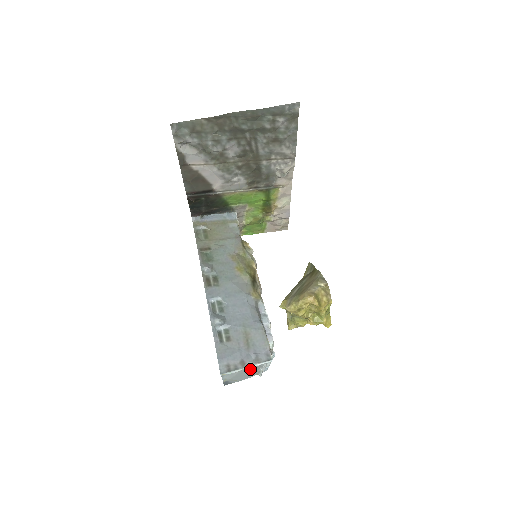
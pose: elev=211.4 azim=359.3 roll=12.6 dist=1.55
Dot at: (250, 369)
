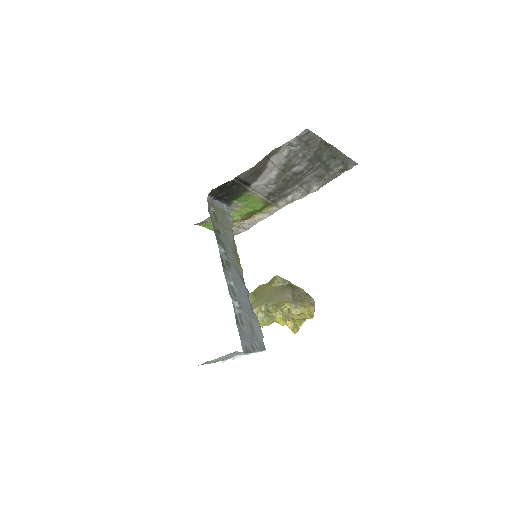
Dot at: (236, 354)
